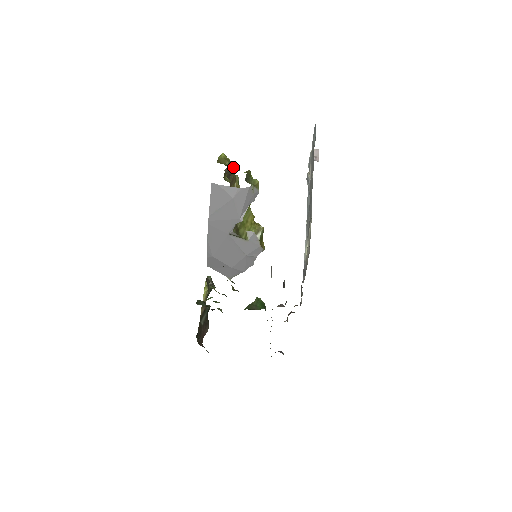
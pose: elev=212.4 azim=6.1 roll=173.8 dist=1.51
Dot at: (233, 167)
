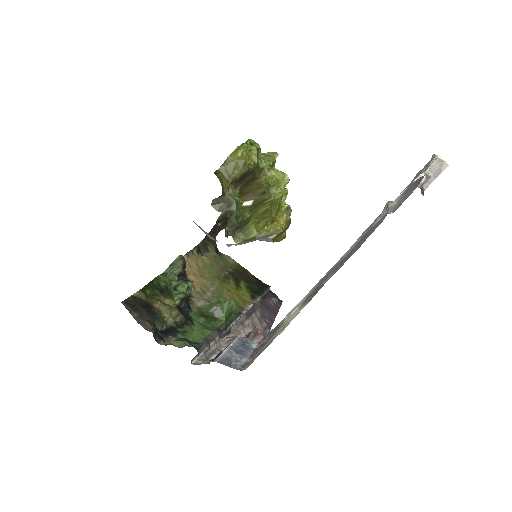
Dot at: (231, 197)
